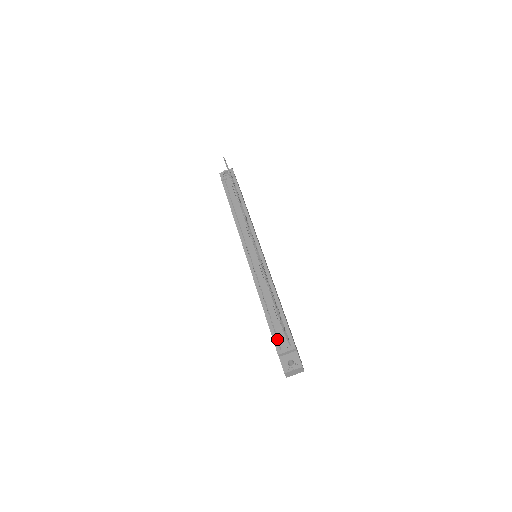
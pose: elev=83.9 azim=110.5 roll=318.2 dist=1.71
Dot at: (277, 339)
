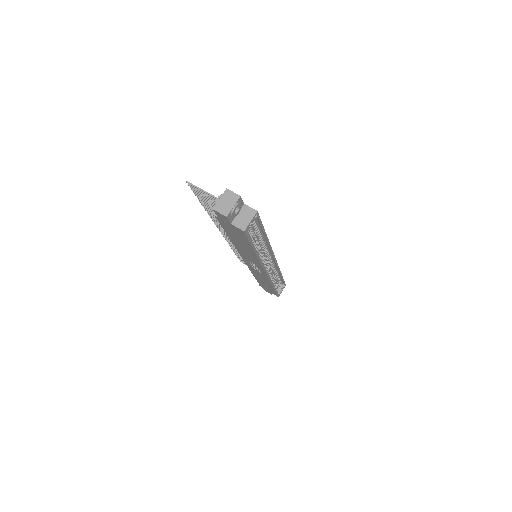
Dot at: occluded
